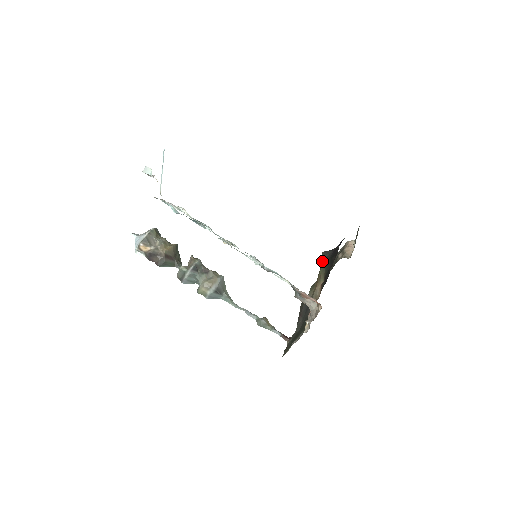
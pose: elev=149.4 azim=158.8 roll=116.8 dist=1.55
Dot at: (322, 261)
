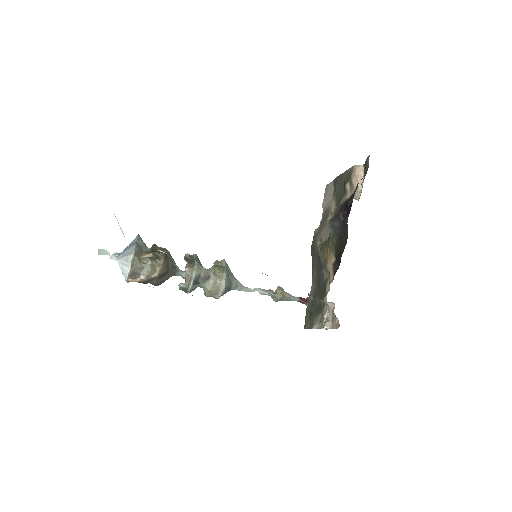
Dot at: (330, 236)
